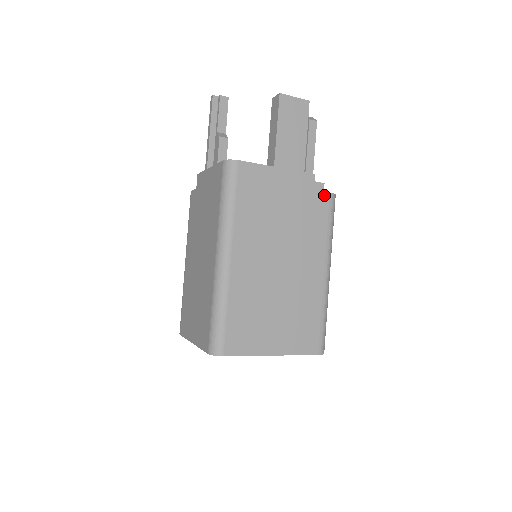
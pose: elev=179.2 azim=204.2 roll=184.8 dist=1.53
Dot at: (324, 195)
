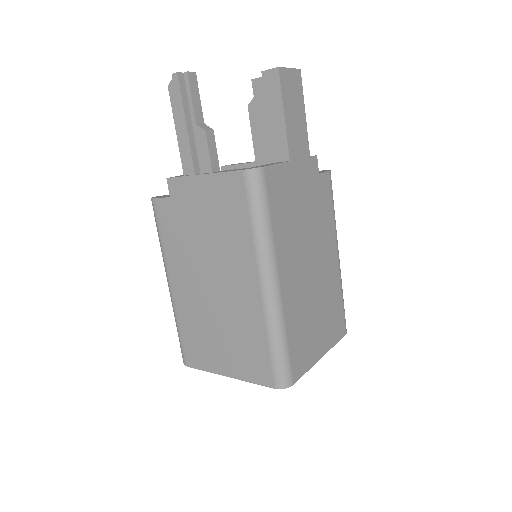
Dot at: (326, 176)
